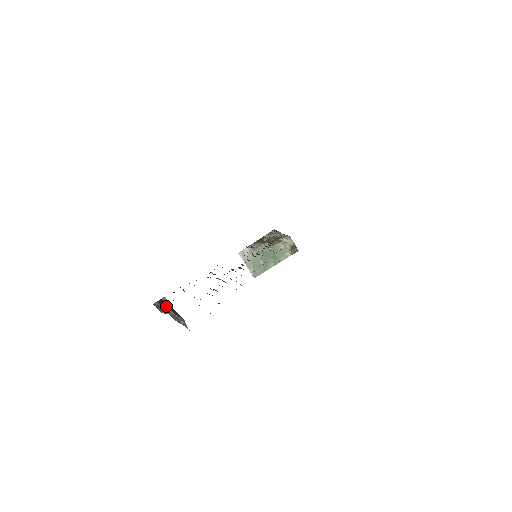
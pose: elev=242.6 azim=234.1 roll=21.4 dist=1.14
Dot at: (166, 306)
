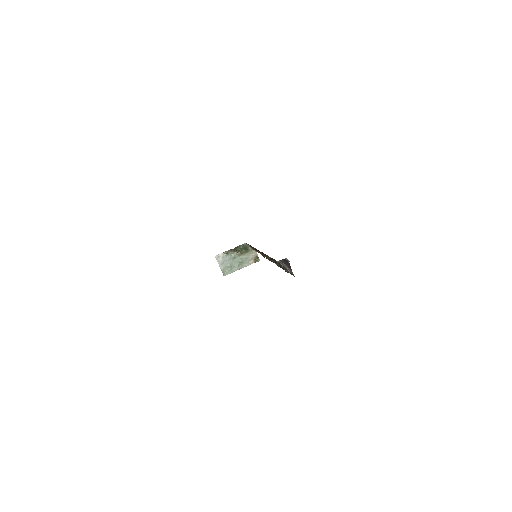
Dot at: (285, 263)
